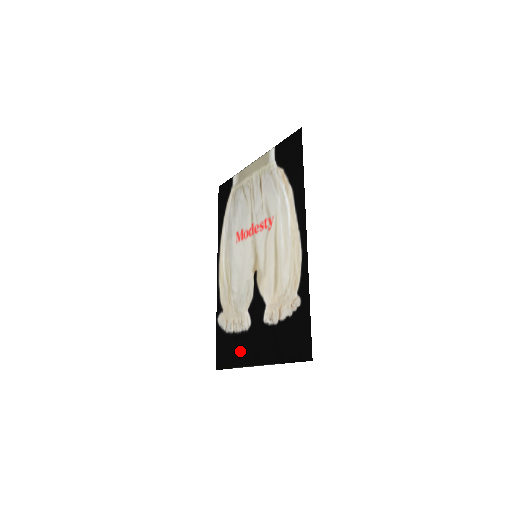
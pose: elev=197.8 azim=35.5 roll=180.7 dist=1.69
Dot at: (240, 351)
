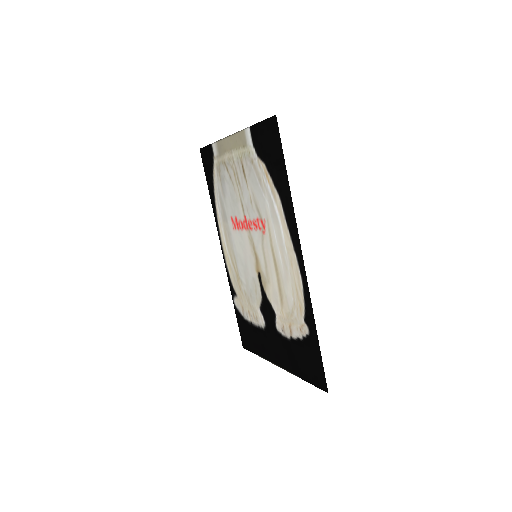
Dot at: (261, 344)
